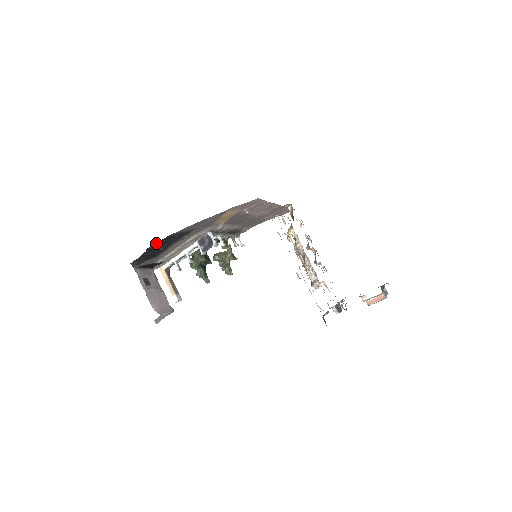
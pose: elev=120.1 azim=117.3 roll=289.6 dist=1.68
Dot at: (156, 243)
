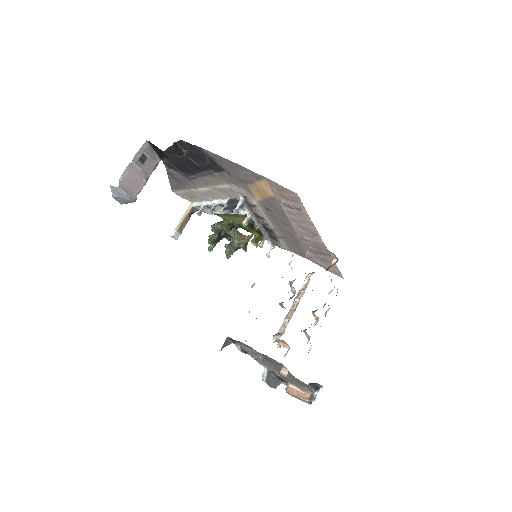
Dot at: (184, 143)
